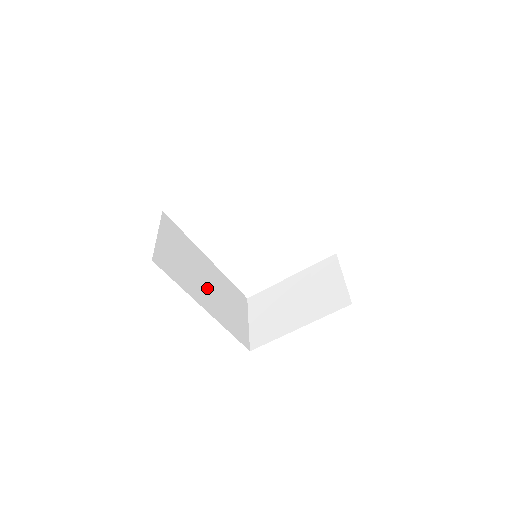
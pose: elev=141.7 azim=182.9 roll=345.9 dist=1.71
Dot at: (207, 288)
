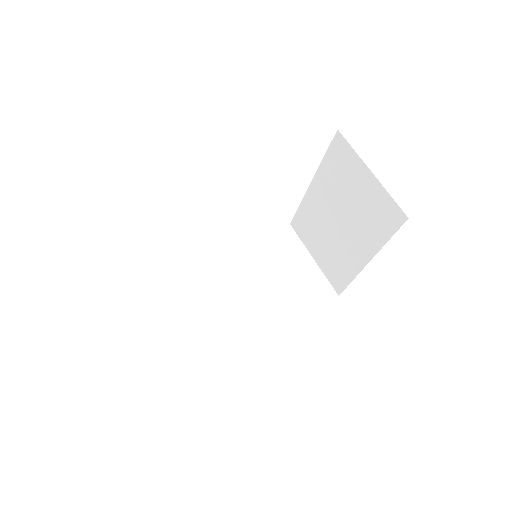
Dot at: (246, 300)
